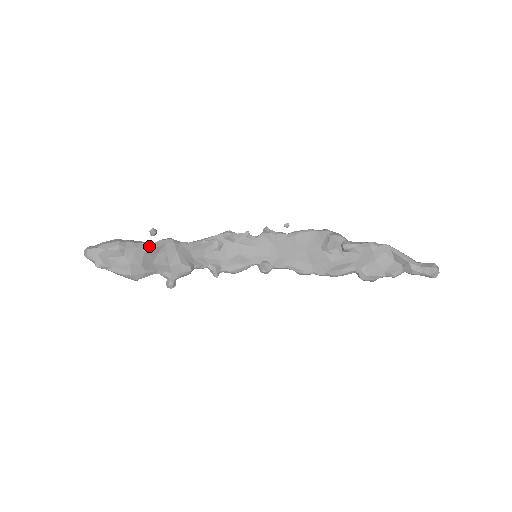
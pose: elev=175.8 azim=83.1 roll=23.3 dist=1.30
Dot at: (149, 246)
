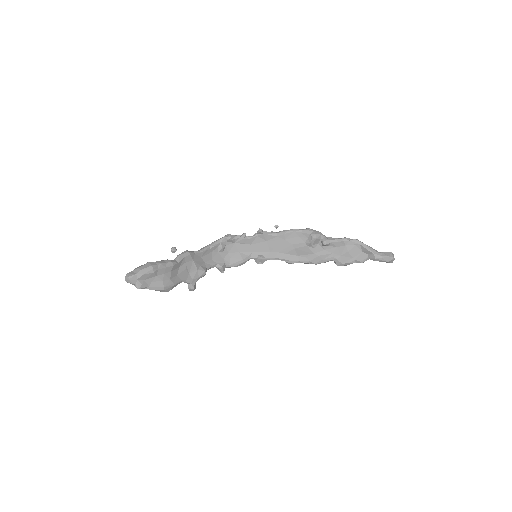
Dot at: (174, 263)
